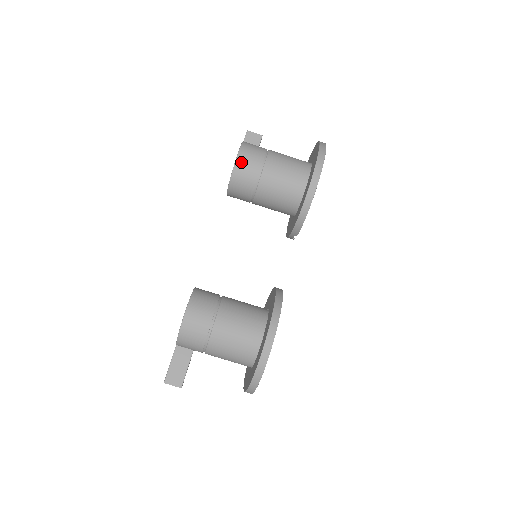
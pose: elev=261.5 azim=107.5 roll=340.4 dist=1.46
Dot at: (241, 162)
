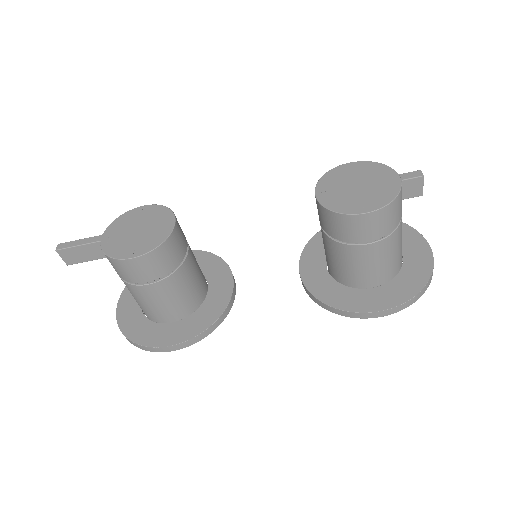
Dot at: (362, 220)
